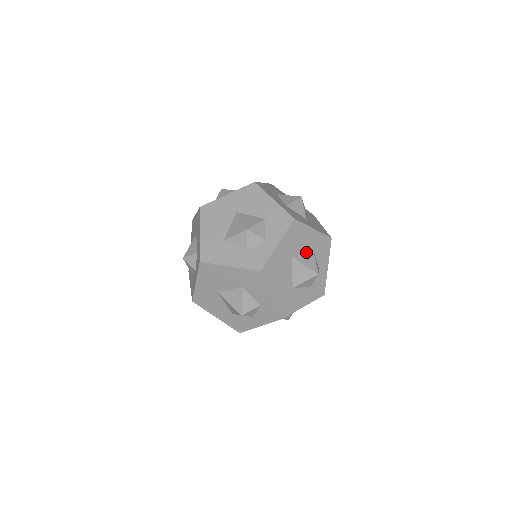
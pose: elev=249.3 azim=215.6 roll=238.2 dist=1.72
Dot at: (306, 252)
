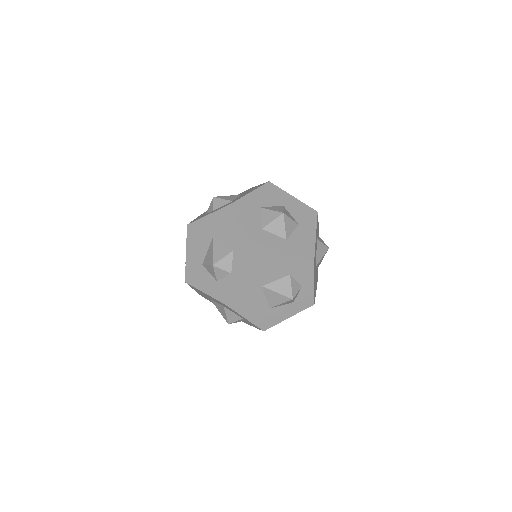
Dot at: (280, 277)
